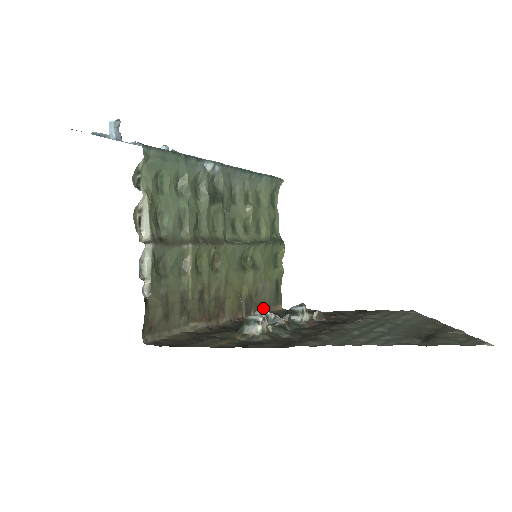
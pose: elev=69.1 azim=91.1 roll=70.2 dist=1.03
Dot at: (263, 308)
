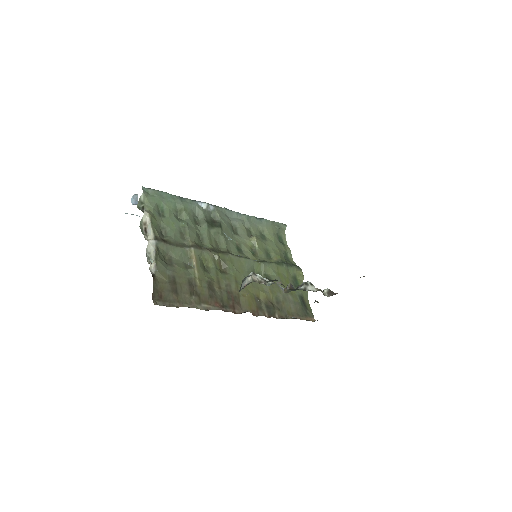
Dot at: (290, 315)
